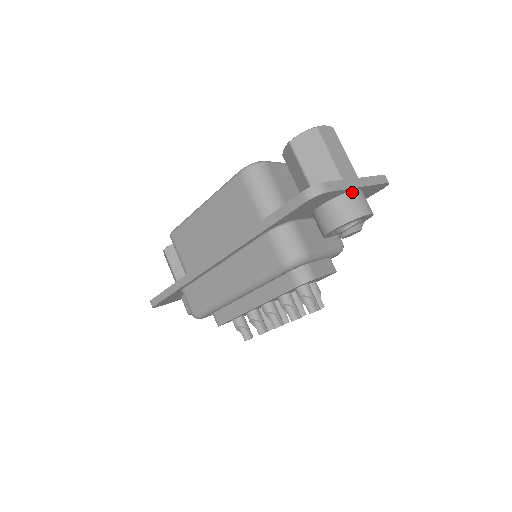
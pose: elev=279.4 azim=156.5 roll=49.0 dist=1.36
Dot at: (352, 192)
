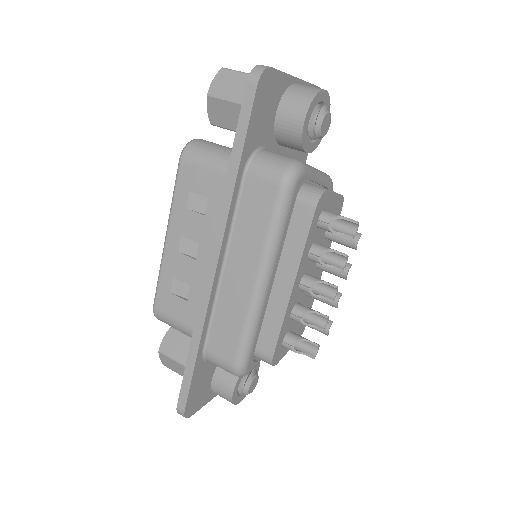
Dot at: (294, 84)
